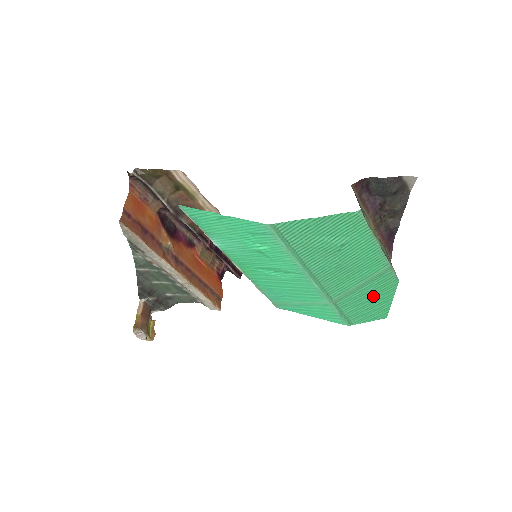
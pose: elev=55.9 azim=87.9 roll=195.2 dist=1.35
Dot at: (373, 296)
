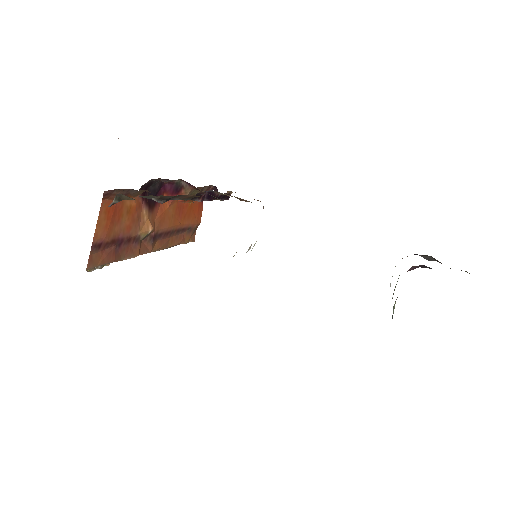
Dot at: occluded
